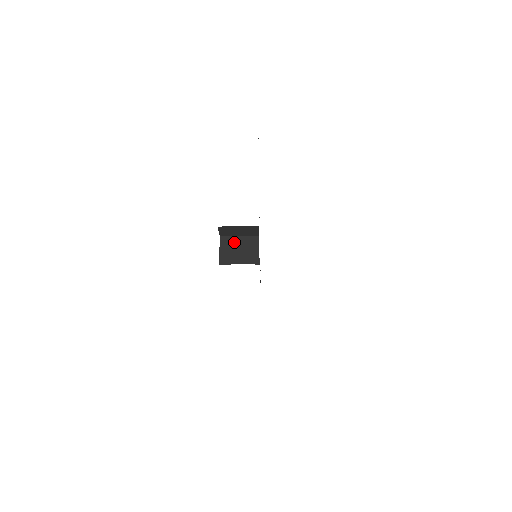
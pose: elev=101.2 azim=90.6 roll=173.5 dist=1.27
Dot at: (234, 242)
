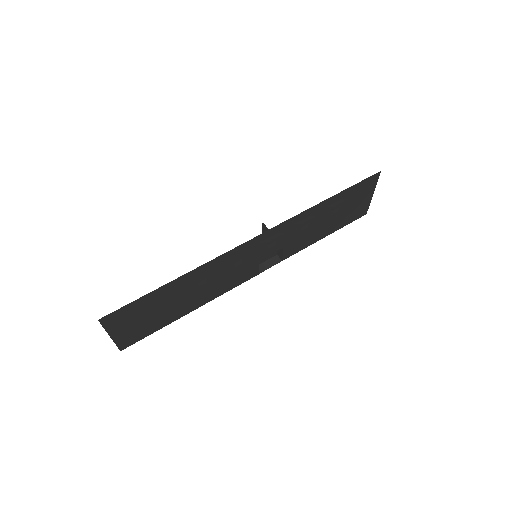
Dot at: occluded
